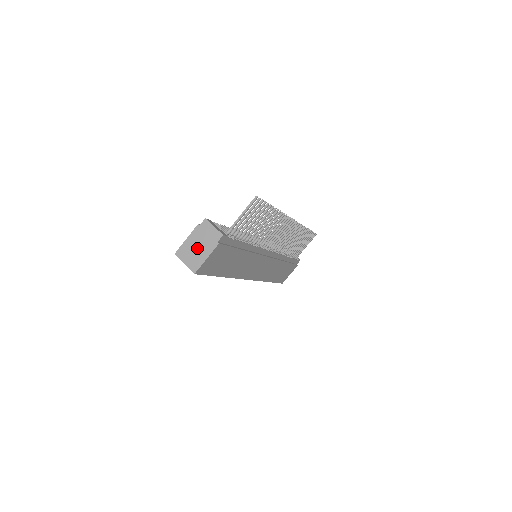
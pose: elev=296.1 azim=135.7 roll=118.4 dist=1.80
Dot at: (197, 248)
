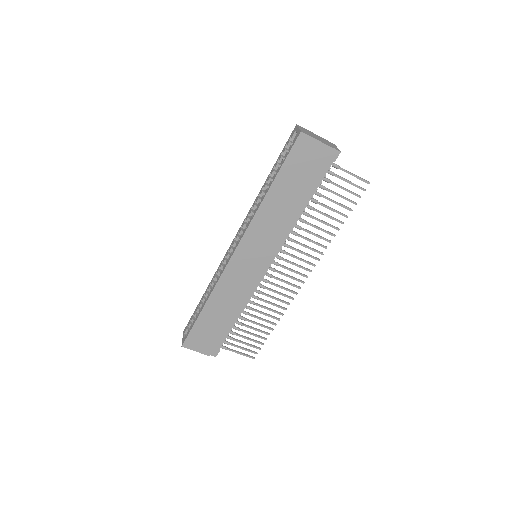
Dot at: (316, 137)
